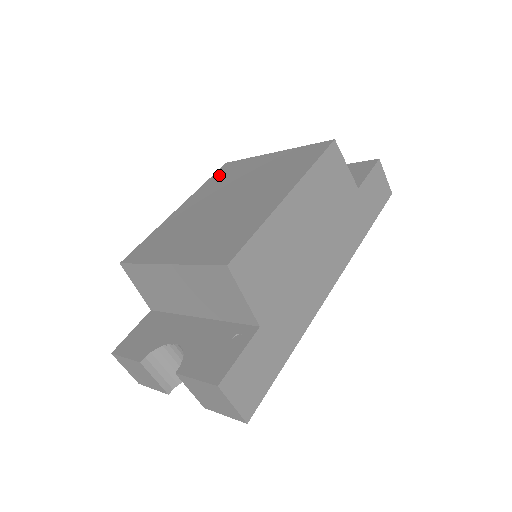
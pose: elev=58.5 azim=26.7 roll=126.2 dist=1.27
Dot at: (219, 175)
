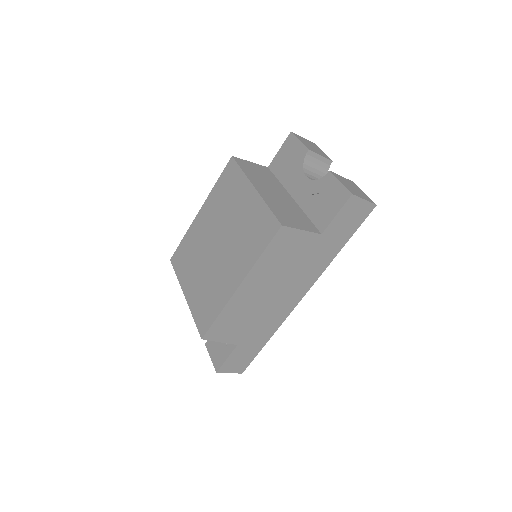
Dot at: (224, 181)
